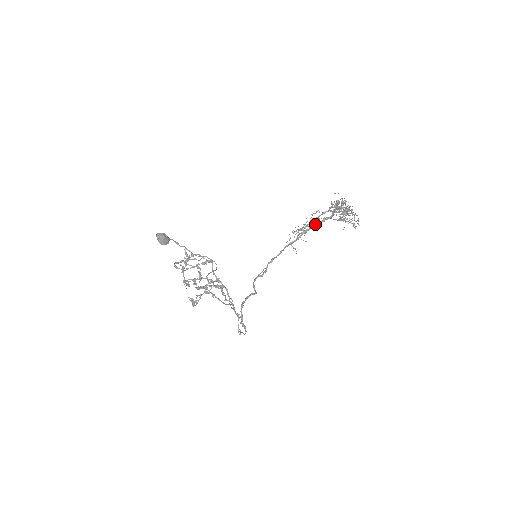
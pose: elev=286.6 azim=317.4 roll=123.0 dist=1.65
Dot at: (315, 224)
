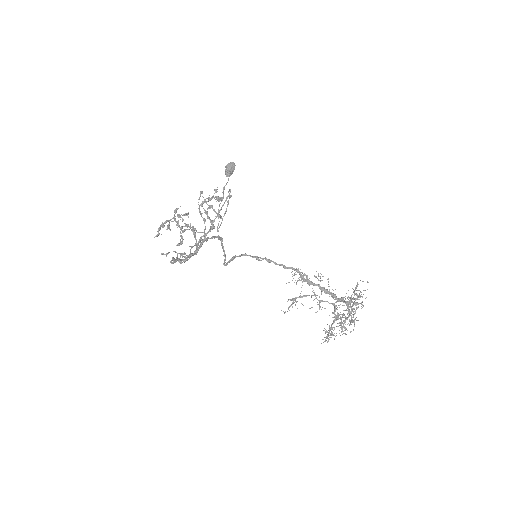
Dot at: occluded
